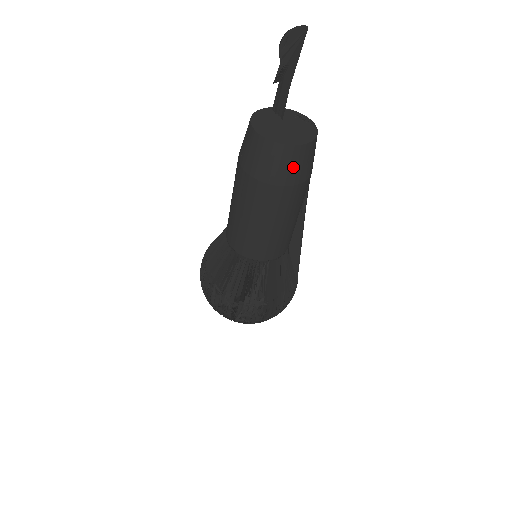
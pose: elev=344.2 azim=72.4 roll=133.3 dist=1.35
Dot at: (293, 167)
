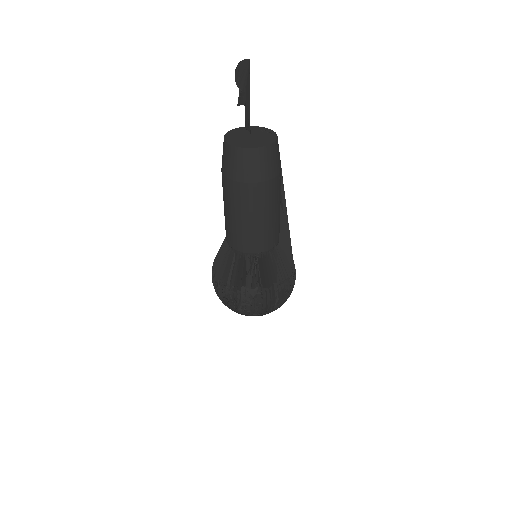
Dot at: (256, 166)
